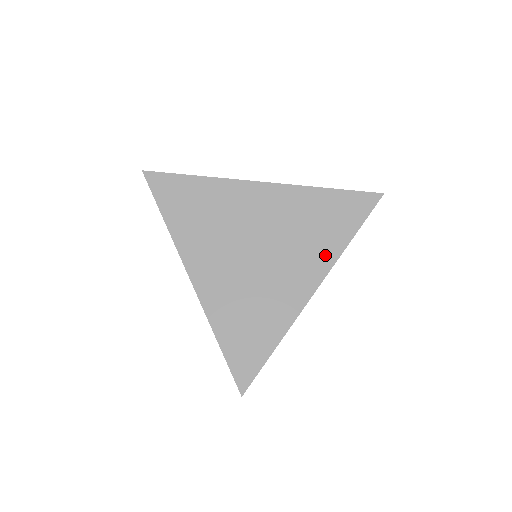
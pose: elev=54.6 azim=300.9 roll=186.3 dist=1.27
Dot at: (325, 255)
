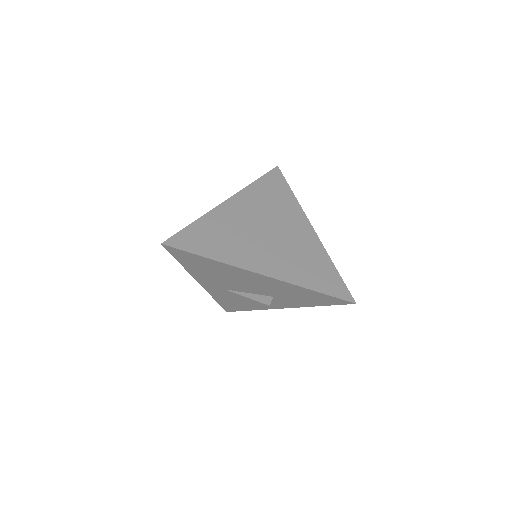
Dot at: (294, 208)
